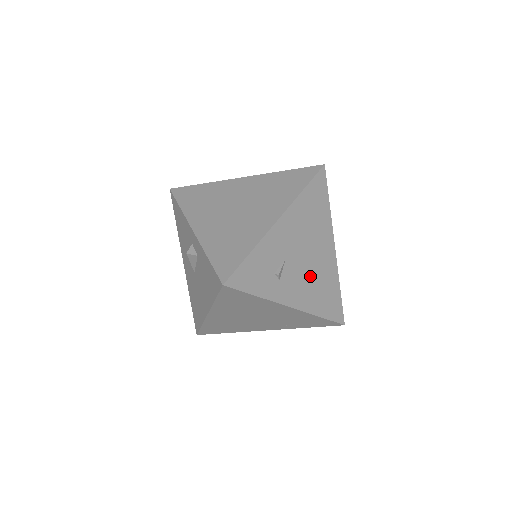
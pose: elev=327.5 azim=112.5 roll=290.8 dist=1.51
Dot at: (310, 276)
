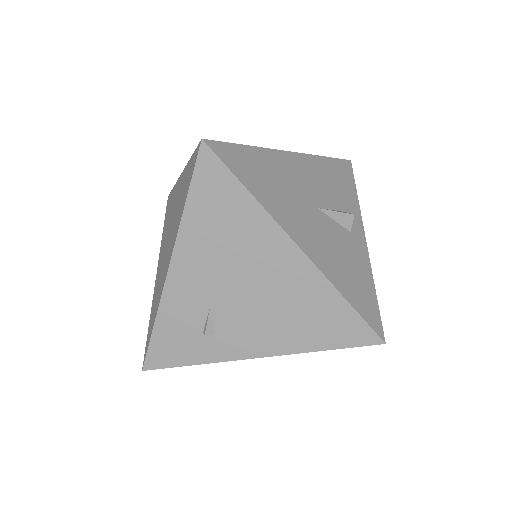
Dot at: (268, 309)
